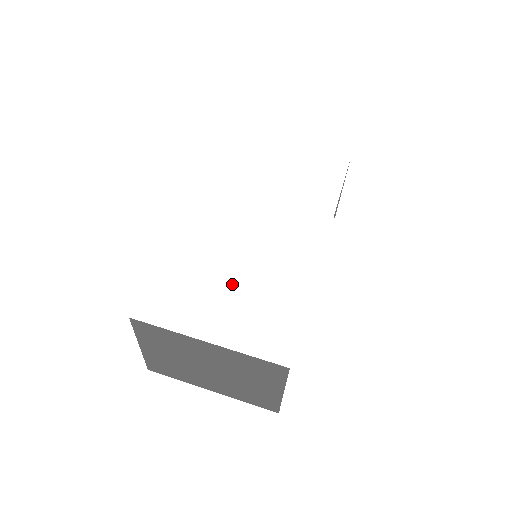
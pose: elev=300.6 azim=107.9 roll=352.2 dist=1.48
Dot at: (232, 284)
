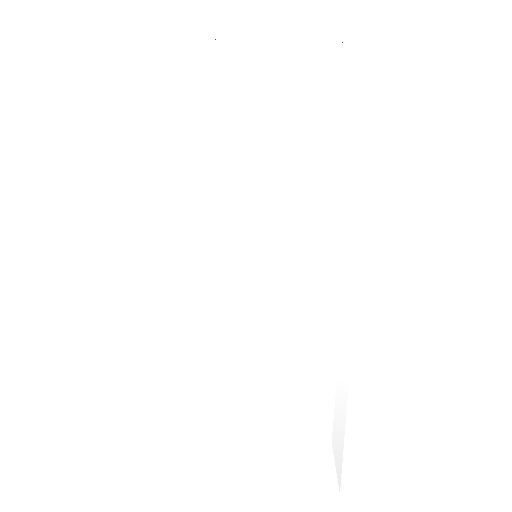
Dot at: (231, 371)
